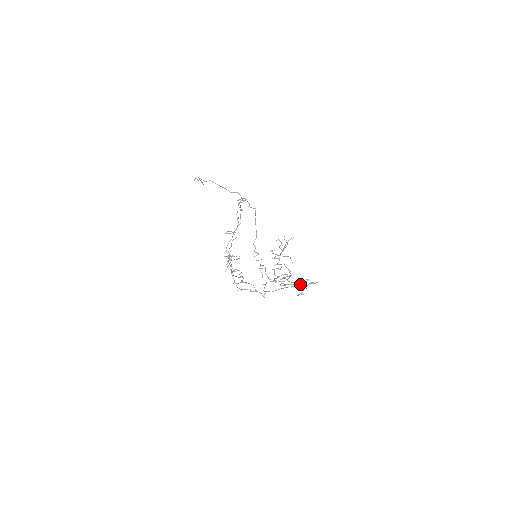
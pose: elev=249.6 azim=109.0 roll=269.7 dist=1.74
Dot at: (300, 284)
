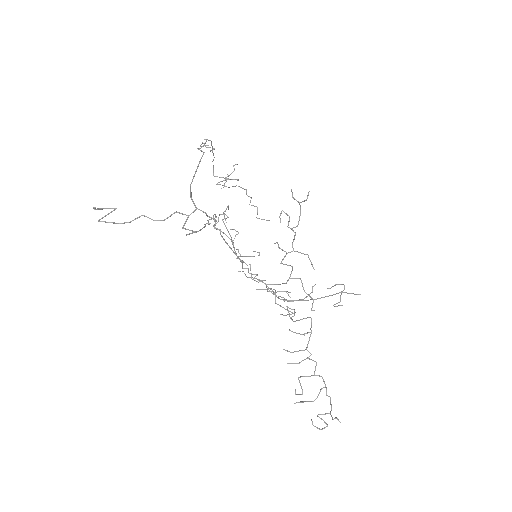
Dot at: occluded
